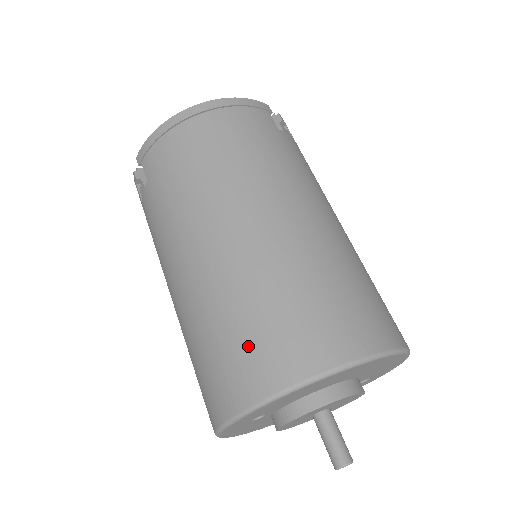
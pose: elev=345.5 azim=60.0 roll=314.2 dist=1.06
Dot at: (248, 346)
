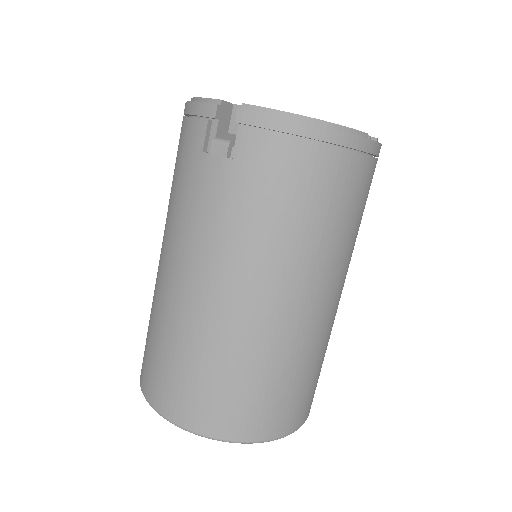
Dot at: (241, 402)
